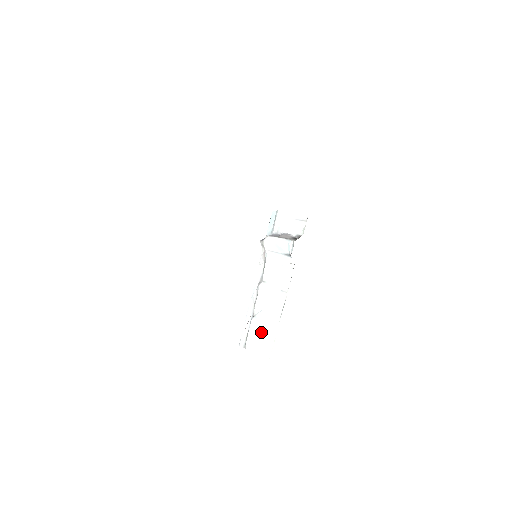
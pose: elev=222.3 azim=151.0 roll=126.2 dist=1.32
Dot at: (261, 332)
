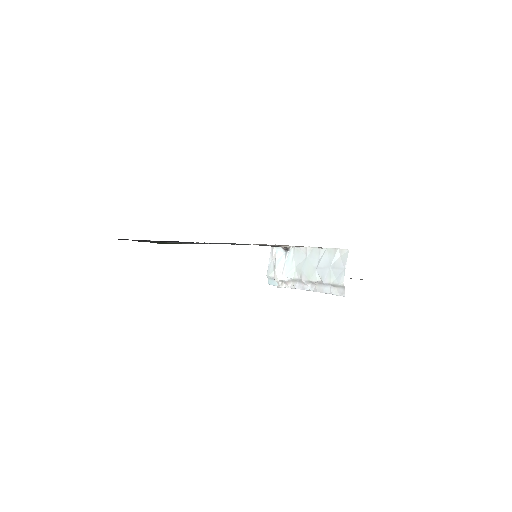
Dot at: (330, 267)
